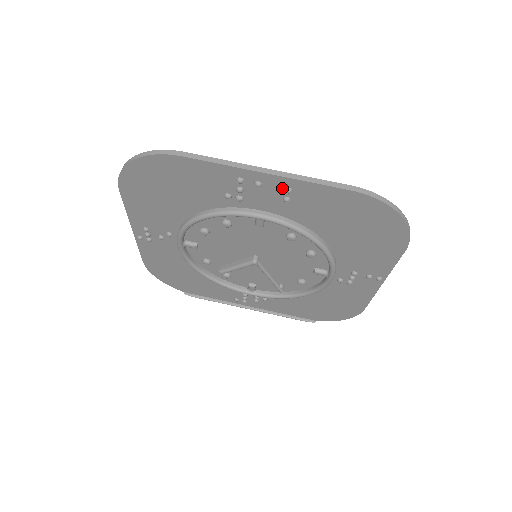
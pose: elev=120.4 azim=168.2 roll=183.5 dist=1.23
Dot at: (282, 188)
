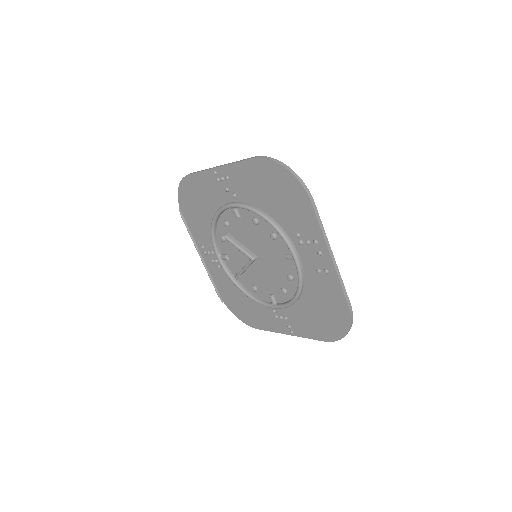
Dot at: (326, 267)
